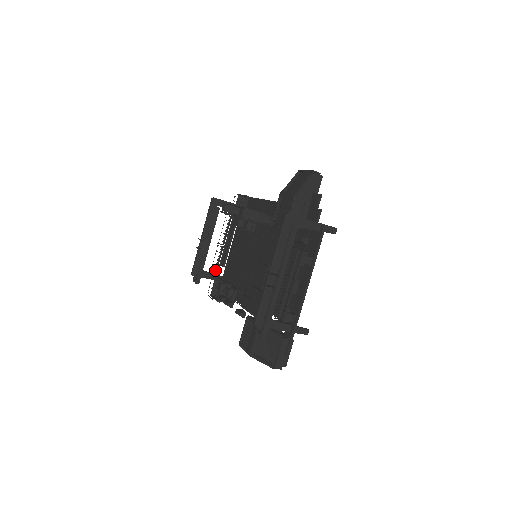
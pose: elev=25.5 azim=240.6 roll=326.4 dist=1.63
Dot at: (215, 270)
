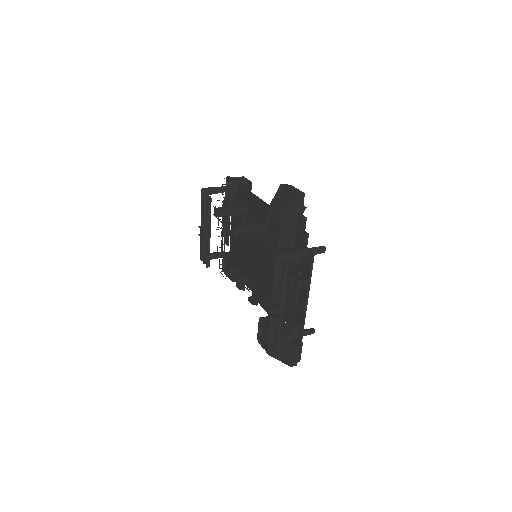
Dot at: (221, 250)
